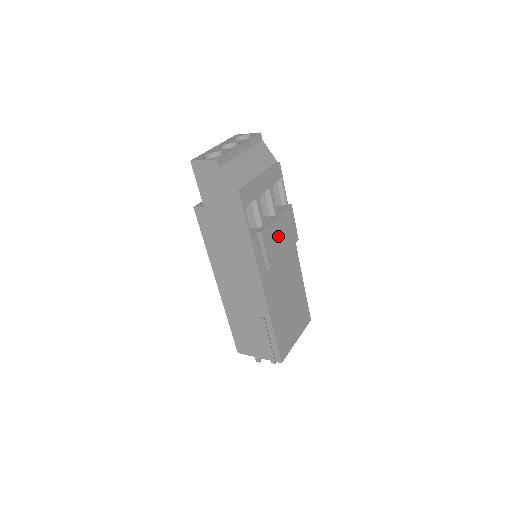
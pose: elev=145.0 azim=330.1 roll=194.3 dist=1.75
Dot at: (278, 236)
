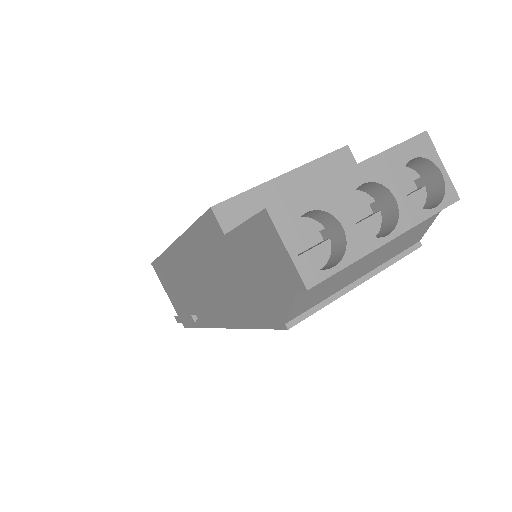
Dot at: occluded
